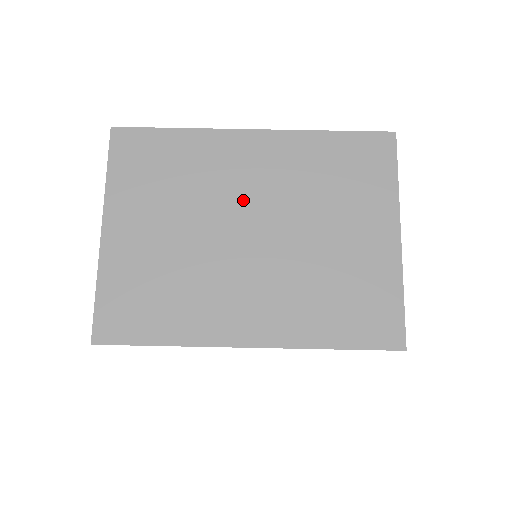
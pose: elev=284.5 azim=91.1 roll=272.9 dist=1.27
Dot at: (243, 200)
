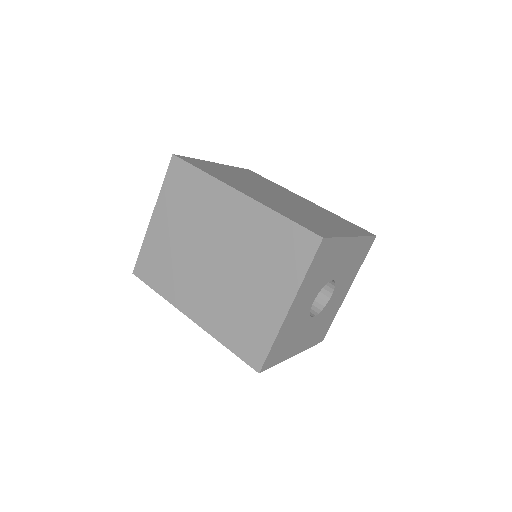
Dot at: (217, 236)
